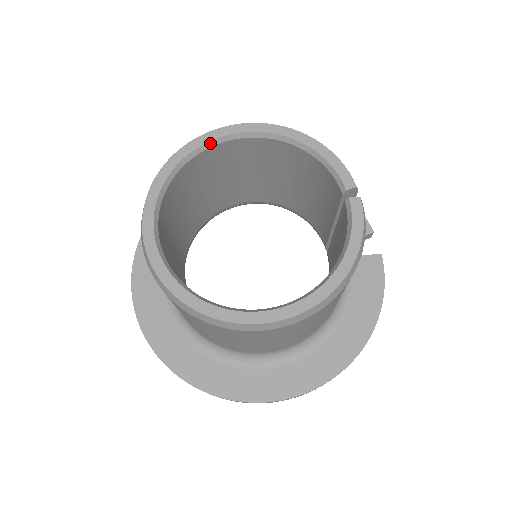
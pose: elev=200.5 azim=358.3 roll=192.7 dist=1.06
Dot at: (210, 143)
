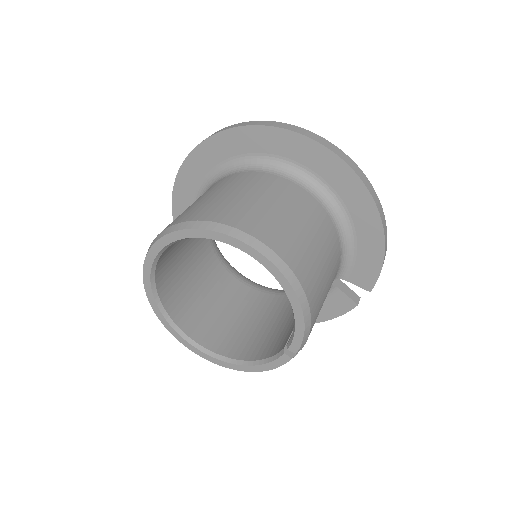
Dot at: (229, 244)
